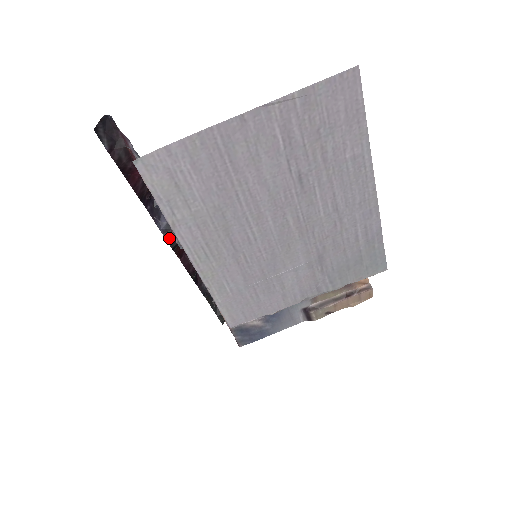
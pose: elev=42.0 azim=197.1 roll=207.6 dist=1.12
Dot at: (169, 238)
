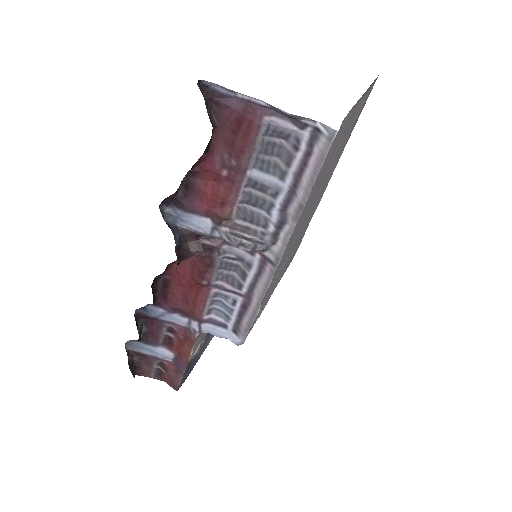
Dot at: (180, 256)
